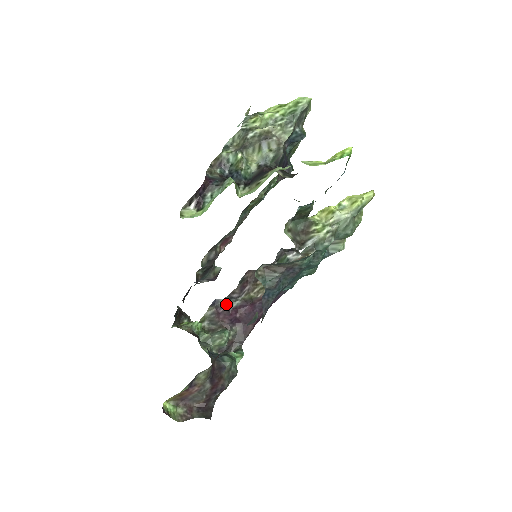
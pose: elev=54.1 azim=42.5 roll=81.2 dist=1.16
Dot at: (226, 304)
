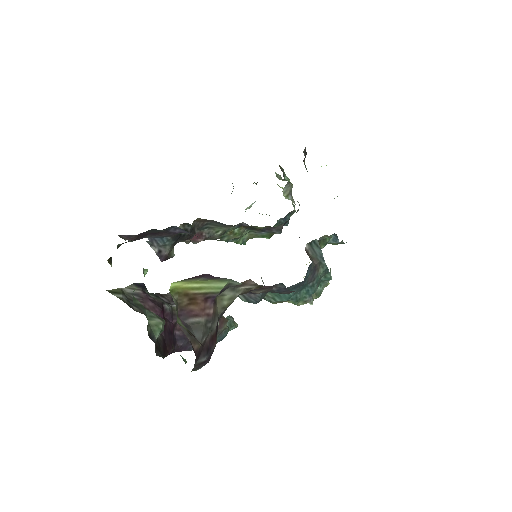
Dot at: (156, 297)
